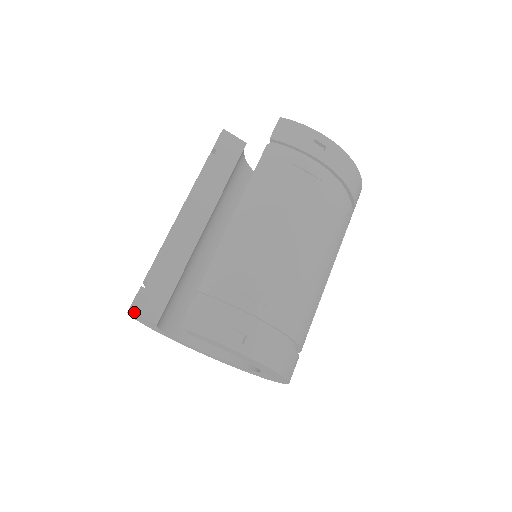
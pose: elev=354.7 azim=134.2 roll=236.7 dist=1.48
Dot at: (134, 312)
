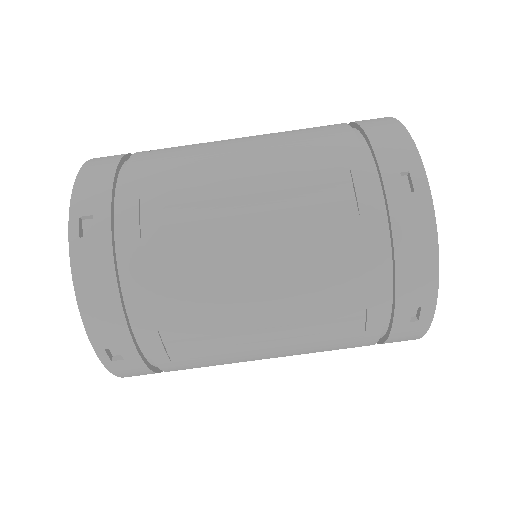
Dot at: occluded
